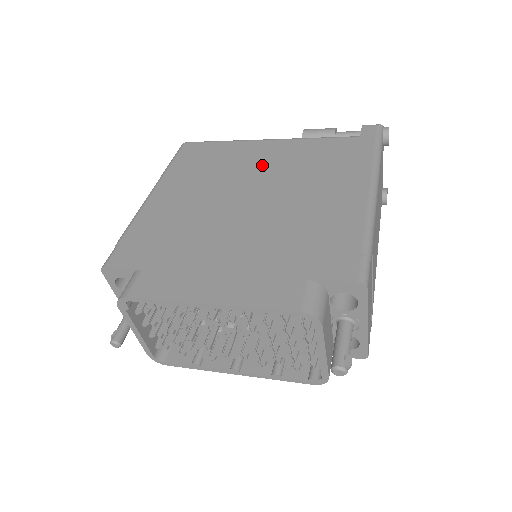
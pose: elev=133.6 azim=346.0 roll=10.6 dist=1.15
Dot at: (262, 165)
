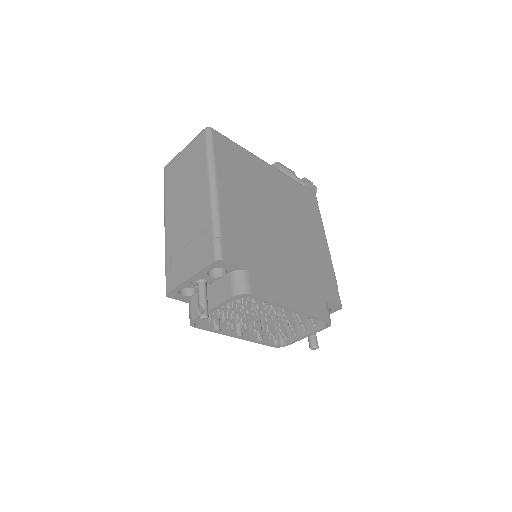
Dot at: (273, 190)
